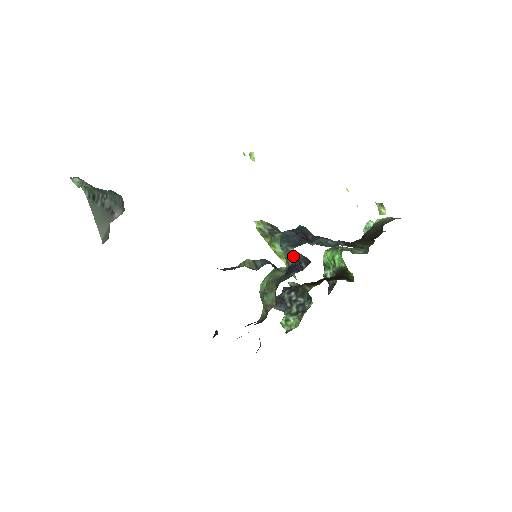
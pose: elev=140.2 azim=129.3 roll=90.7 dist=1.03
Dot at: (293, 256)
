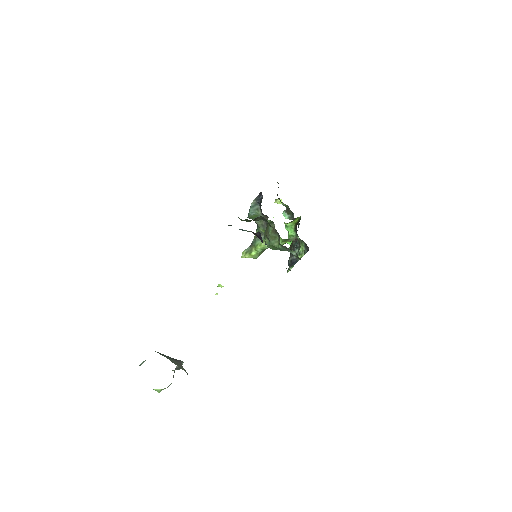
Dot at: (256, 204)
